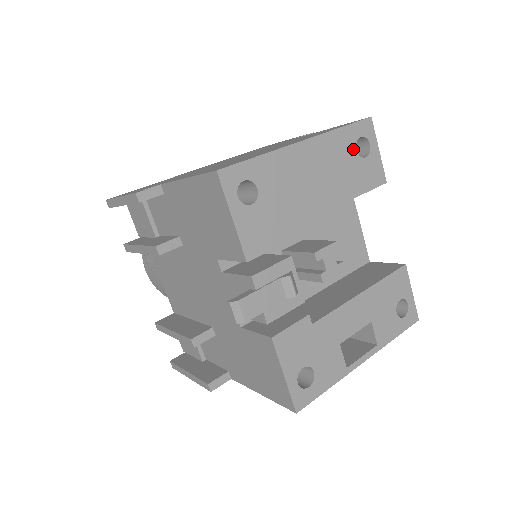
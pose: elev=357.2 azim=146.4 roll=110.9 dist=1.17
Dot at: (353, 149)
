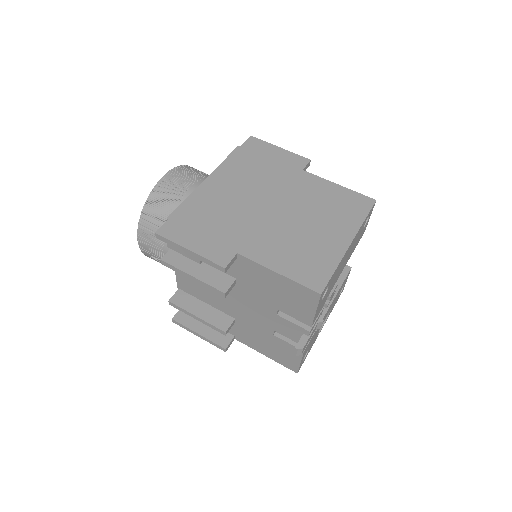
Dot at: (363, 227)
